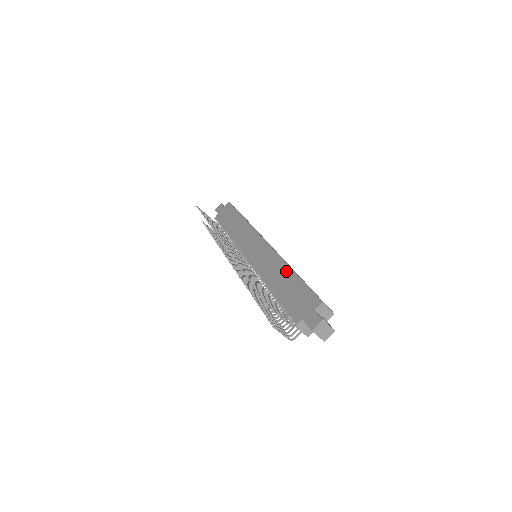
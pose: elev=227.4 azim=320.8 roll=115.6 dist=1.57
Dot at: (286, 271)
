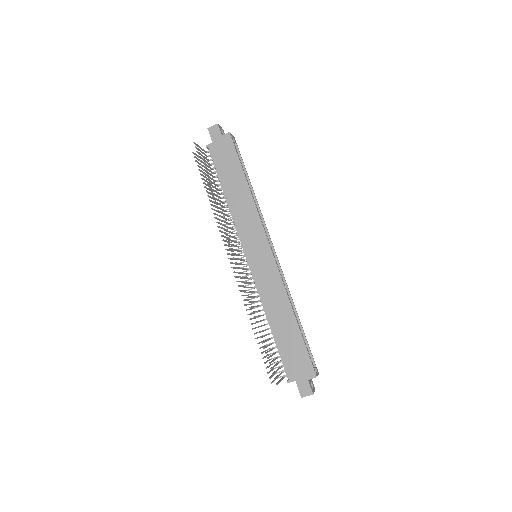
Dot at: (289, 315)
